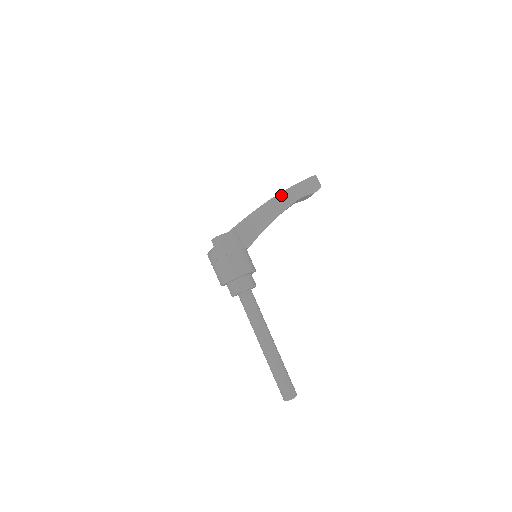
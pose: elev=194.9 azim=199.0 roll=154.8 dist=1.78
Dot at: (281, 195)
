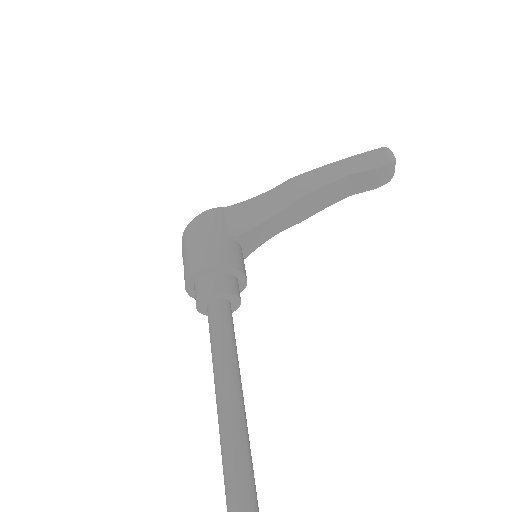
Dot at: (315, 172)
